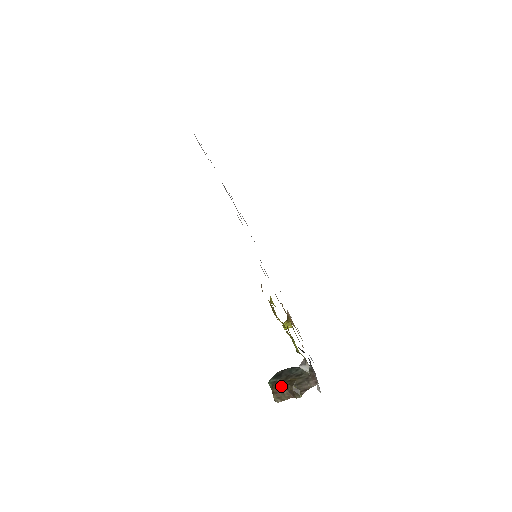
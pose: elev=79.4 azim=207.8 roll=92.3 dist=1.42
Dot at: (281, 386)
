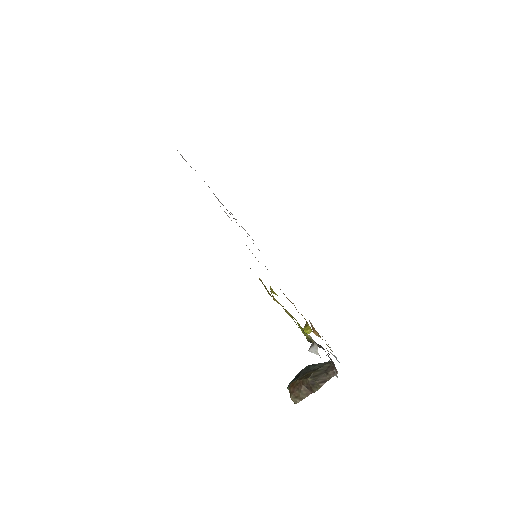
Dot at: (297, 383)
